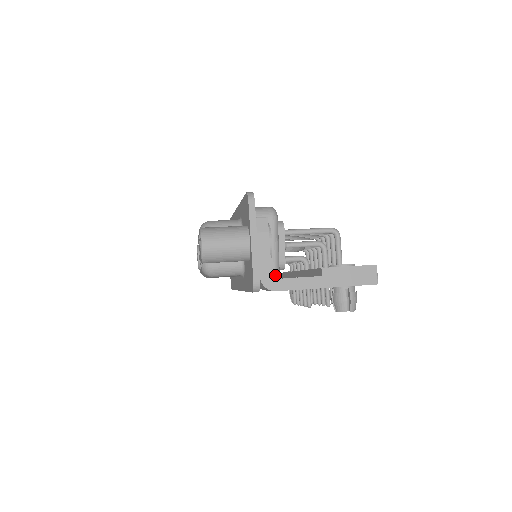
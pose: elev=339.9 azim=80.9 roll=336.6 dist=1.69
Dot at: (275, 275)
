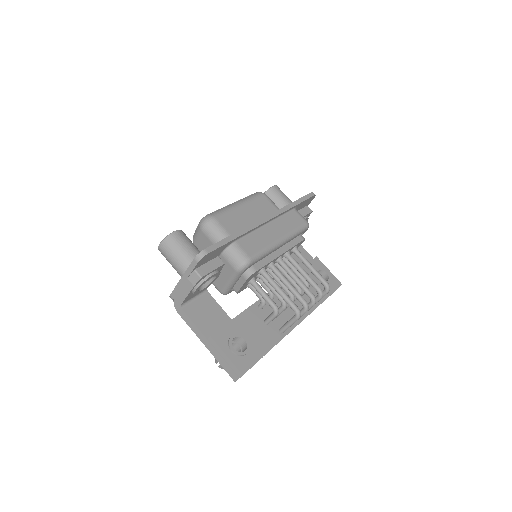
Dot at: (221, 293)
